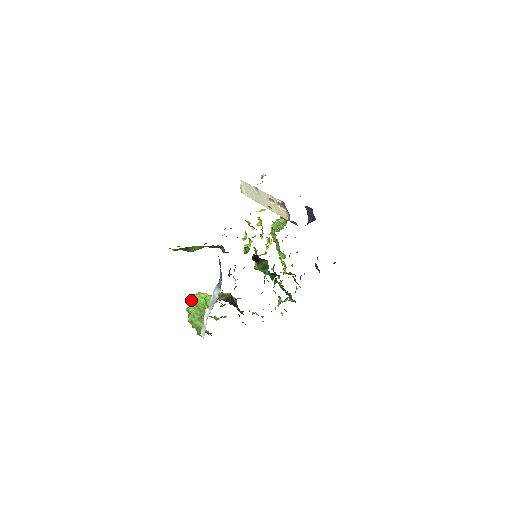
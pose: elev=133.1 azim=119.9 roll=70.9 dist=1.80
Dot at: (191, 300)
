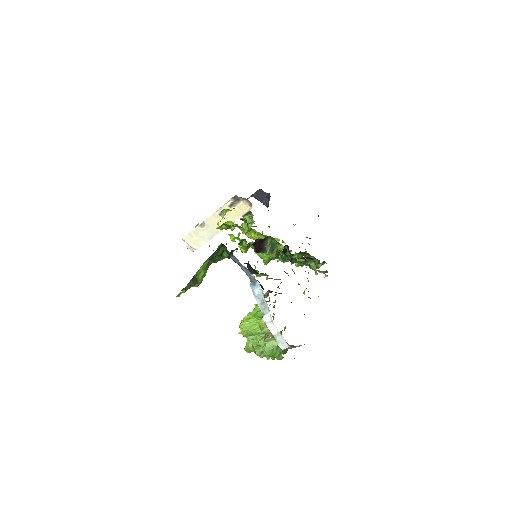
Dot at: (242, 334)
